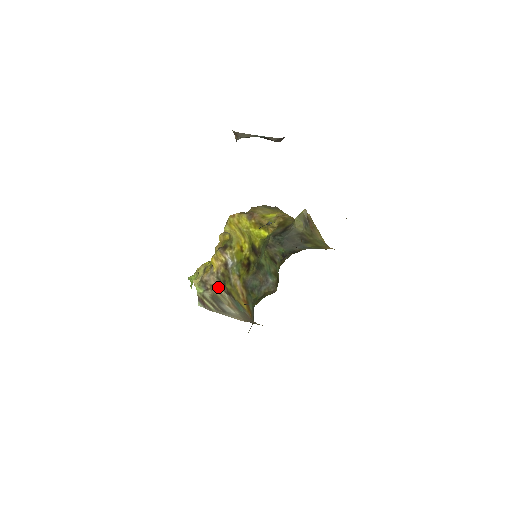
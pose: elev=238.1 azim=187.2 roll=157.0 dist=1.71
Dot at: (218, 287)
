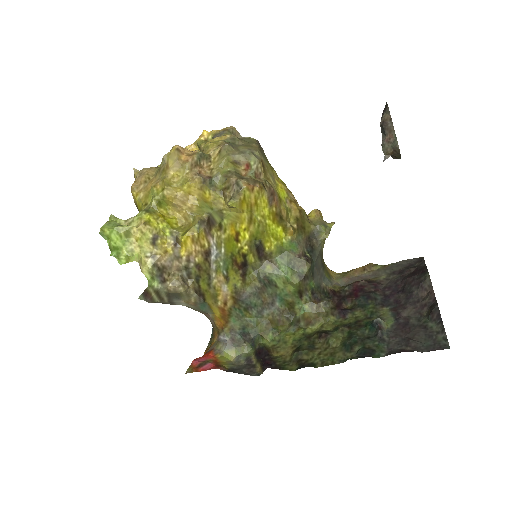
Dot at: (186, 283)
